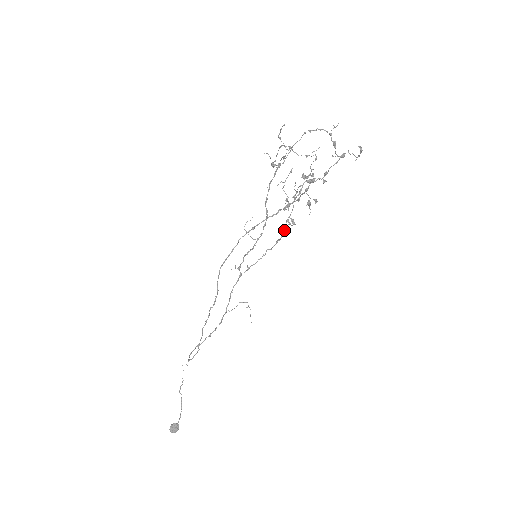
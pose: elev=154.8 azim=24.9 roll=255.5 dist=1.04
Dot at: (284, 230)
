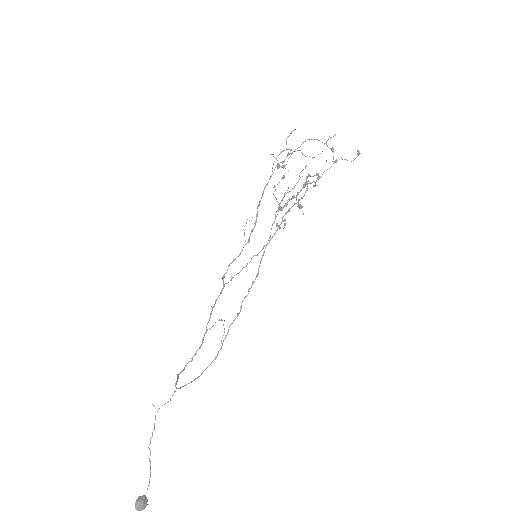
Dot at: (270, 235)
